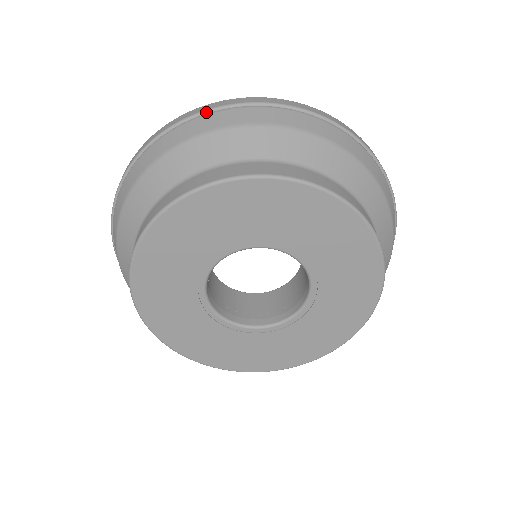
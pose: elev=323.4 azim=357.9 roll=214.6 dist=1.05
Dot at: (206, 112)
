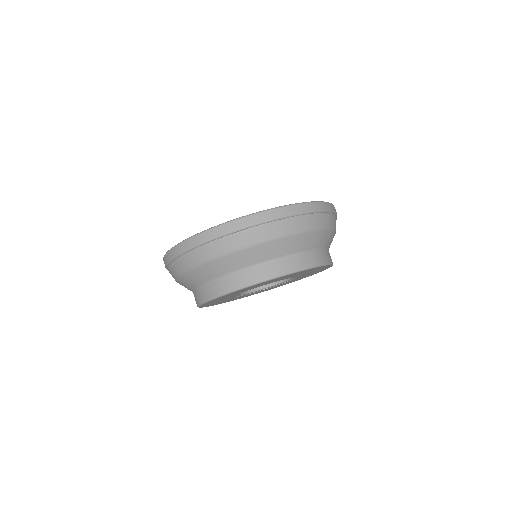
Dot at: (276, 220)
